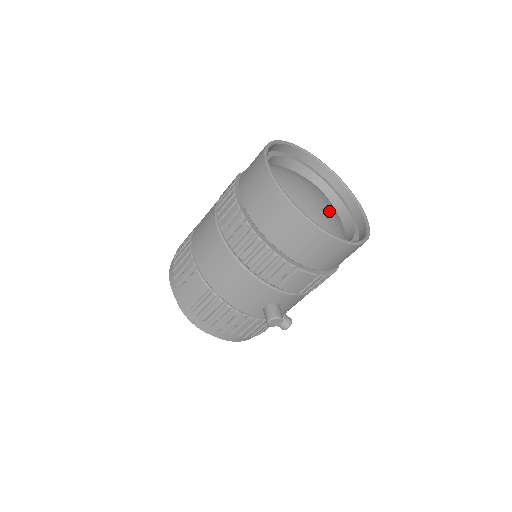
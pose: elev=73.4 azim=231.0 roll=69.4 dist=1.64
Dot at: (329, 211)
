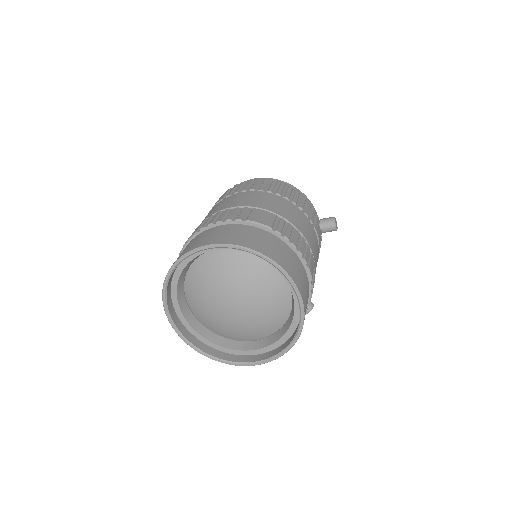
Dot at: (256, 304)
